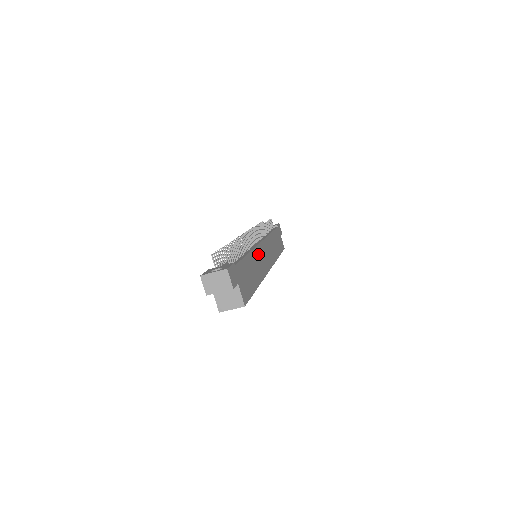
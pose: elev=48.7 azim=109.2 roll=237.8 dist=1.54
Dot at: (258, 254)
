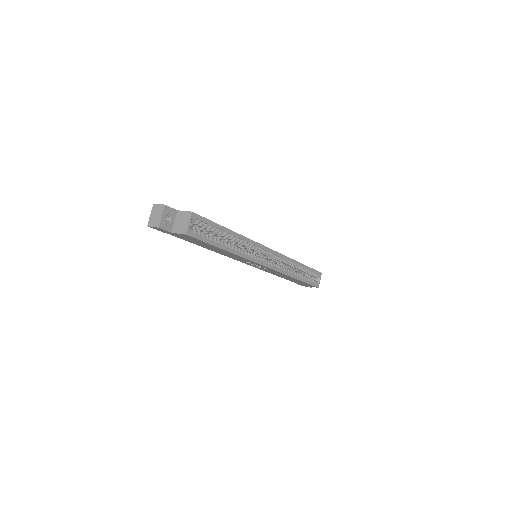
Dot at: occluded
